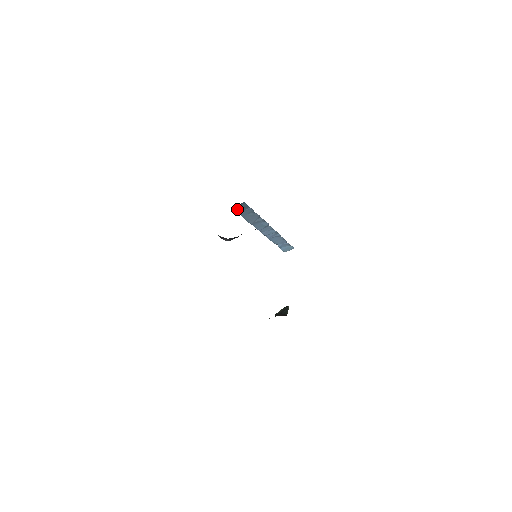
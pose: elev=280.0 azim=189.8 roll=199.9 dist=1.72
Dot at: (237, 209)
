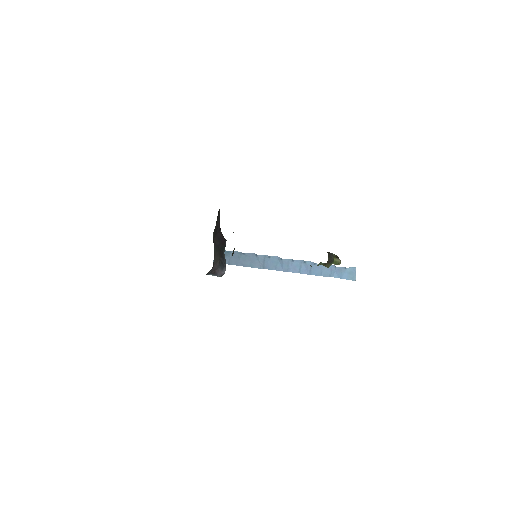
Dot at: occluded
